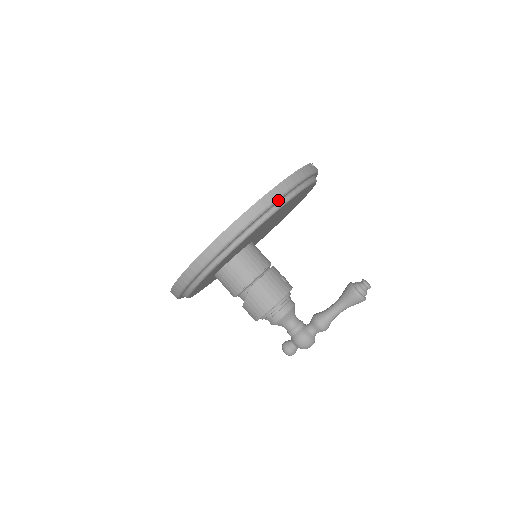
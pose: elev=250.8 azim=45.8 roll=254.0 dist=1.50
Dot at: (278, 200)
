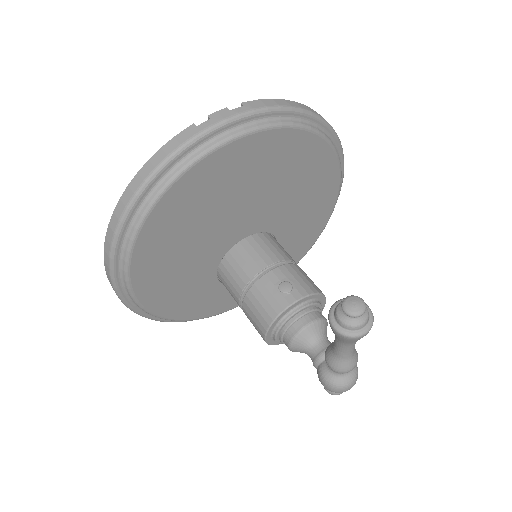
Dot at: (121, 229)
